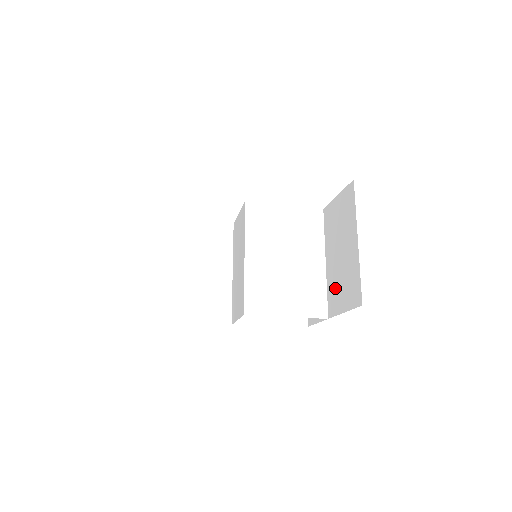
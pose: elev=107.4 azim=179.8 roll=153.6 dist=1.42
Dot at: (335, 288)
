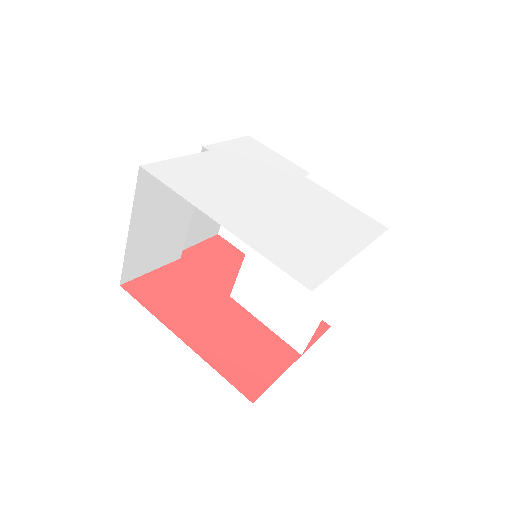
Dot at: occluded
